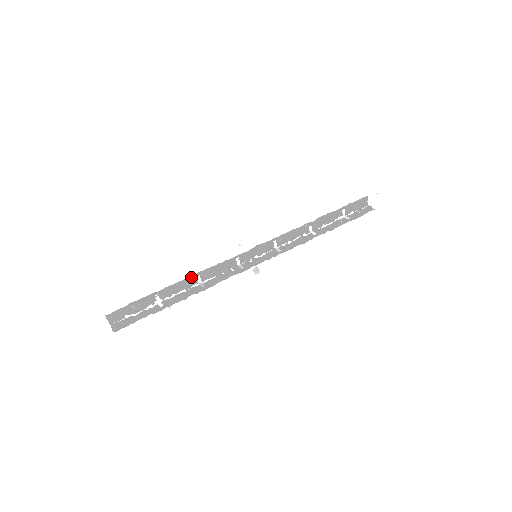
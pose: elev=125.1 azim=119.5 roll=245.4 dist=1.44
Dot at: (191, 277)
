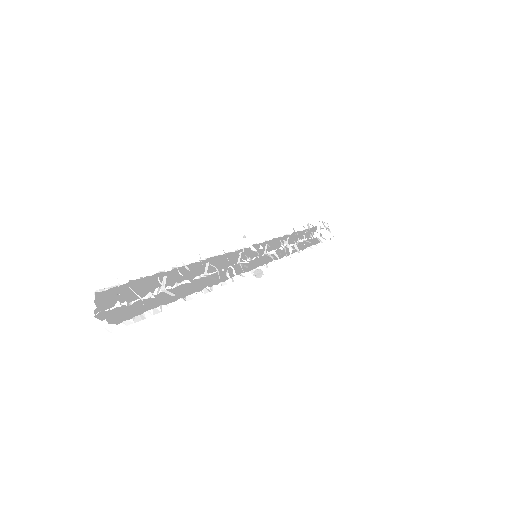
Dot at: (200, 262)
